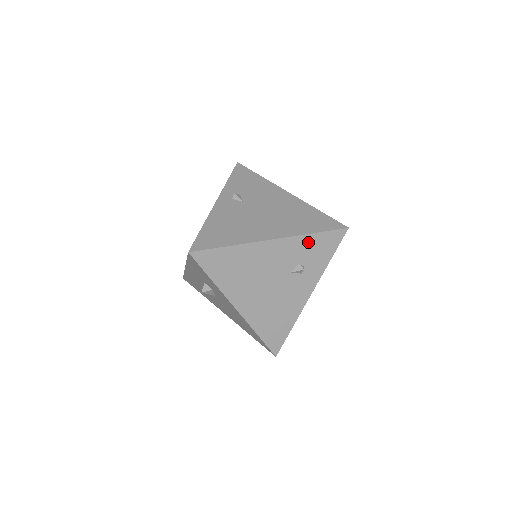
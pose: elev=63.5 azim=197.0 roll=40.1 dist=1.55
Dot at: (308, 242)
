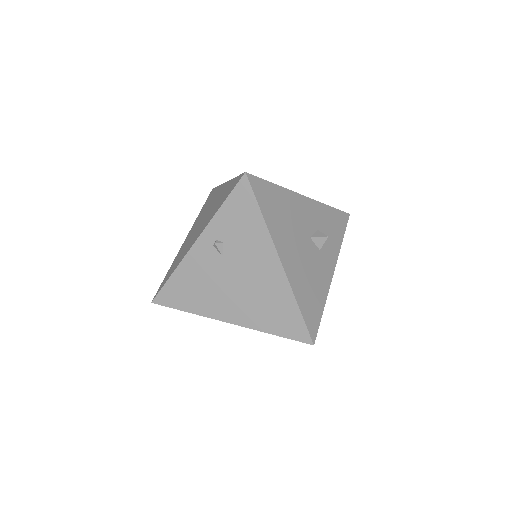
Dot at: occluded
